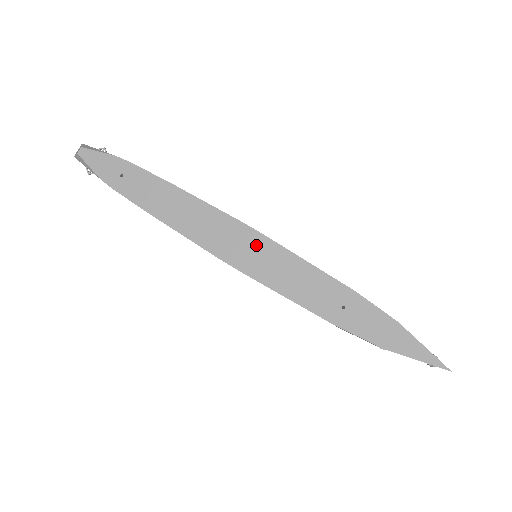
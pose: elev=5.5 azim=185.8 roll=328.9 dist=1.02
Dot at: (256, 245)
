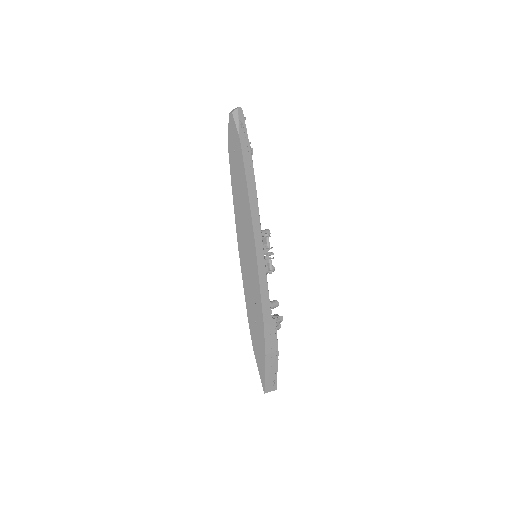
Dot at: (251, 255)
